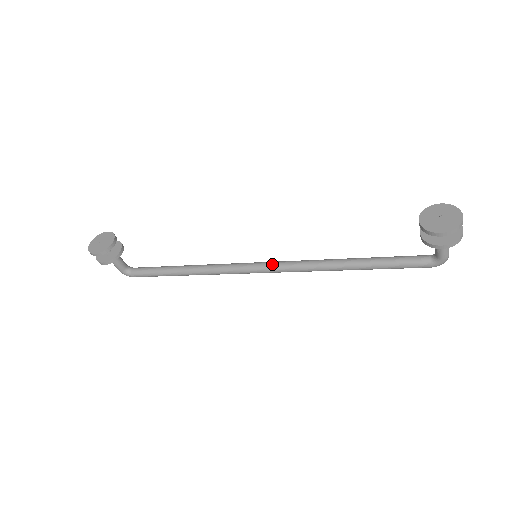
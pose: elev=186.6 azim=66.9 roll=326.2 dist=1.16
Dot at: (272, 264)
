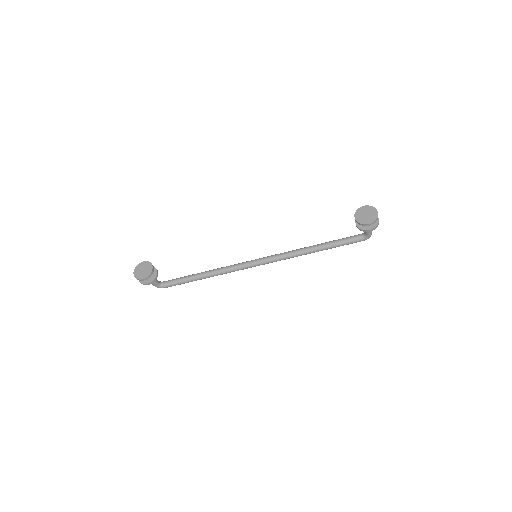
Dot at: (266, 259)
